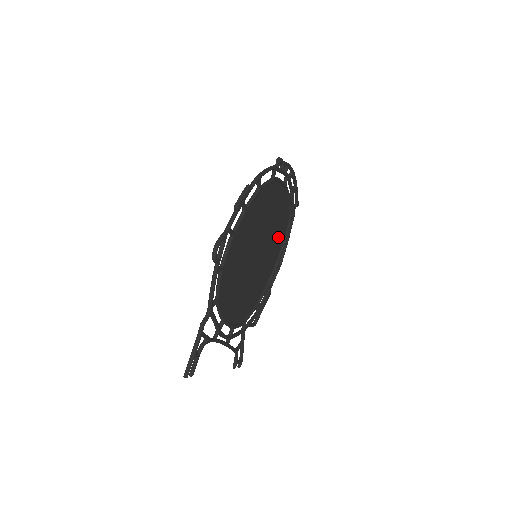
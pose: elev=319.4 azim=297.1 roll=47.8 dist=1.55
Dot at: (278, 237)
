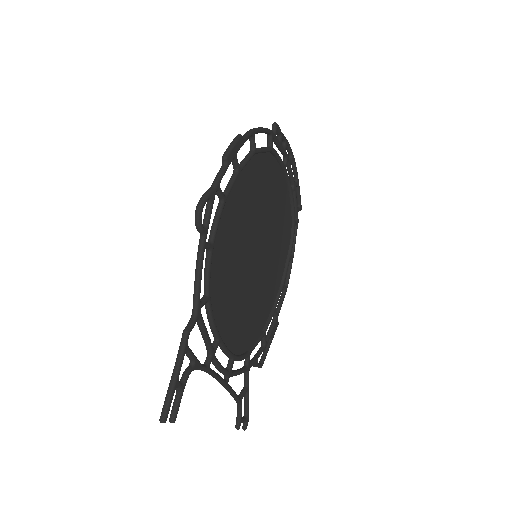
Dot at: (281, 243)
